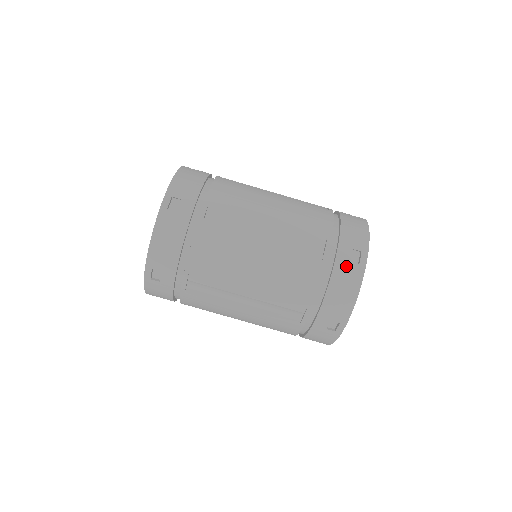
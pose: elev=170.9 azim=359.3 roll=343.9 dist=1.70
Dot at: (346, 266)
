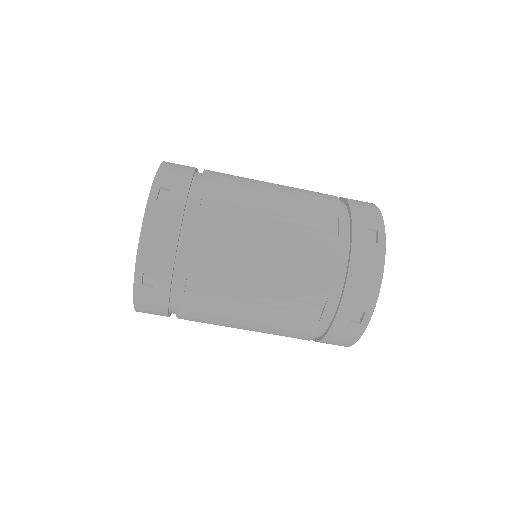
Dot at: (345, 326)
